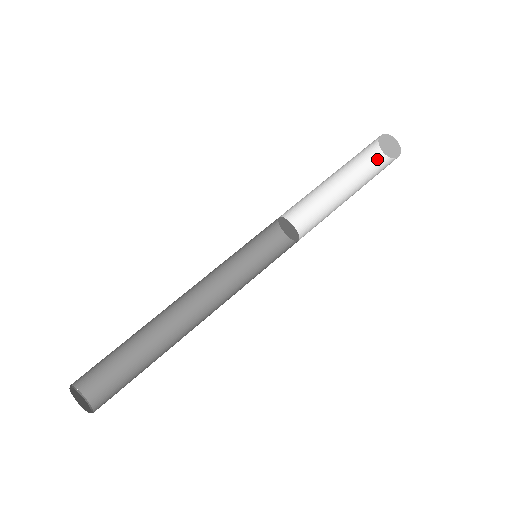
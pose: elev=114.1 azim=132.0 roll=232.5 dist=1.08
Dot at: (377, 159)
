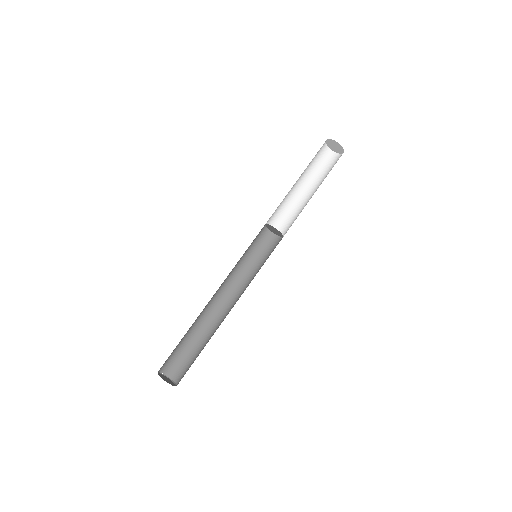
Dot at: (331, 159)
